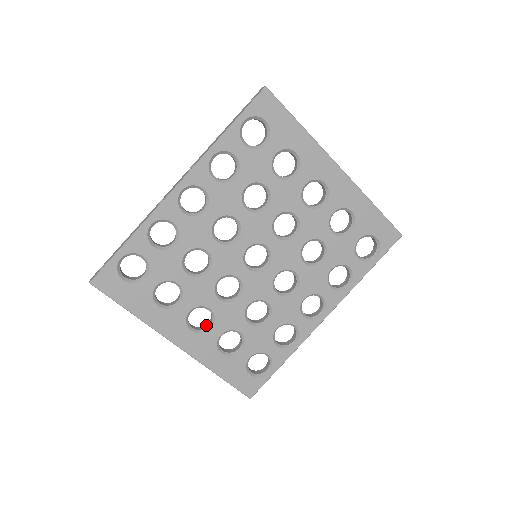
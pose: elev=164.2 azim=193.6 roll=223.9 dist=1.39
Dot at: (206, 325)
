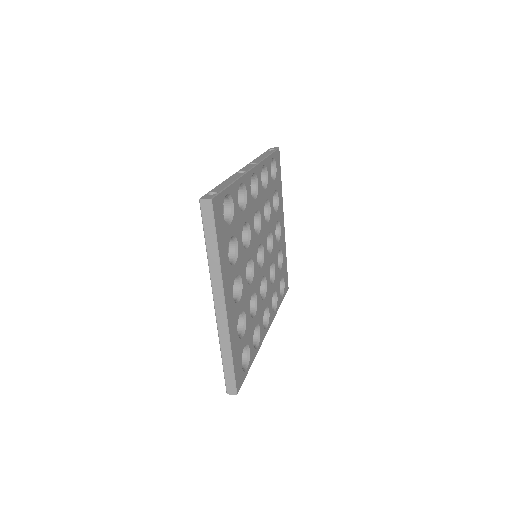
Dot at: occluded
